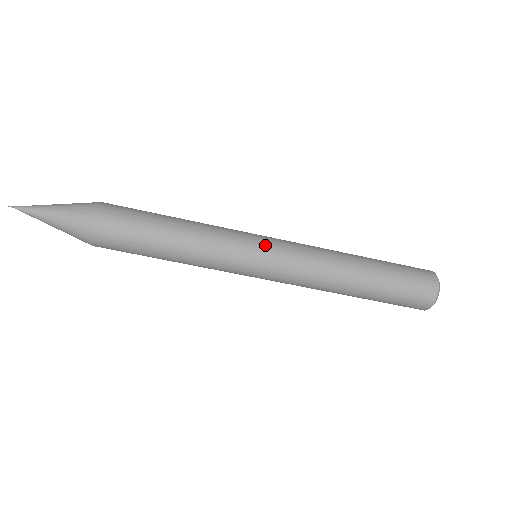
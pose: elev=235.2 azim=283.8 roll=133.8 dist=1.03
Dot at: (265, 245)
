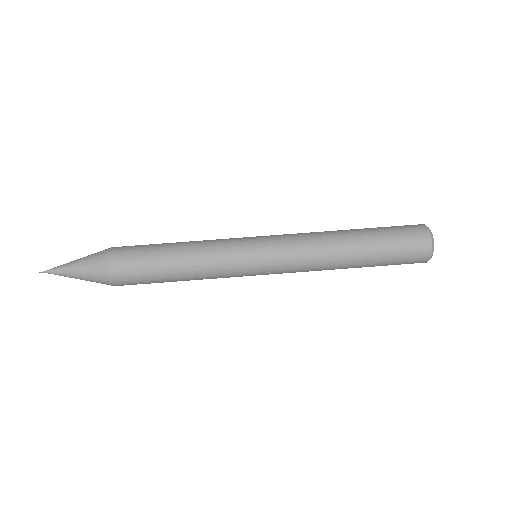
Dot at: (258, 236)
